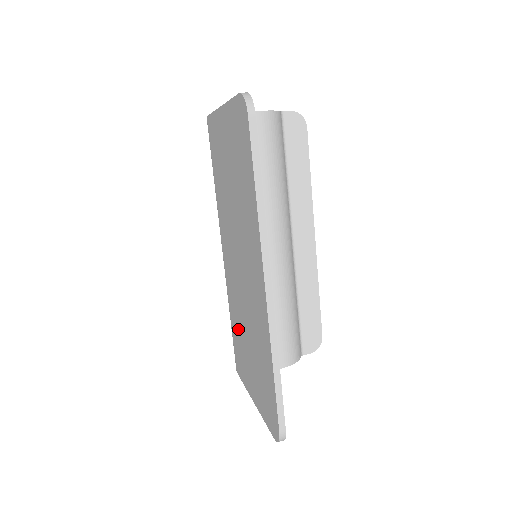
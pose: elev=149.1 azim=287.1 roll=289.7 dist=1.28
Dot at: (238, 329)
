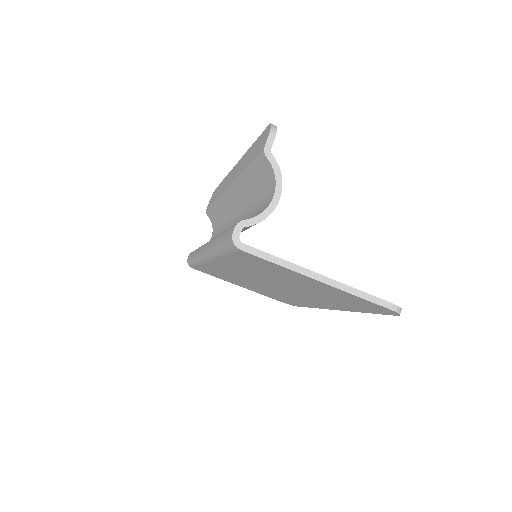
Dot at: occluded
